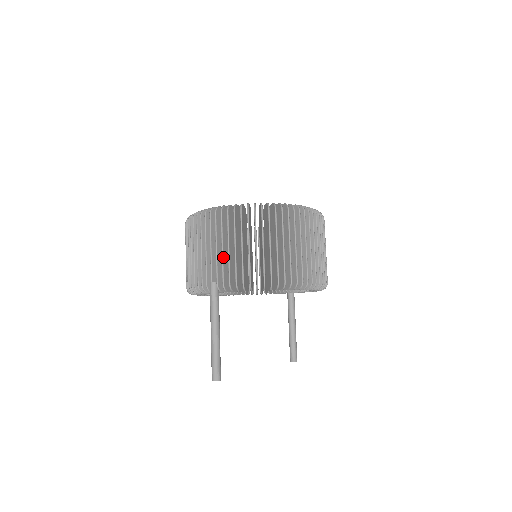
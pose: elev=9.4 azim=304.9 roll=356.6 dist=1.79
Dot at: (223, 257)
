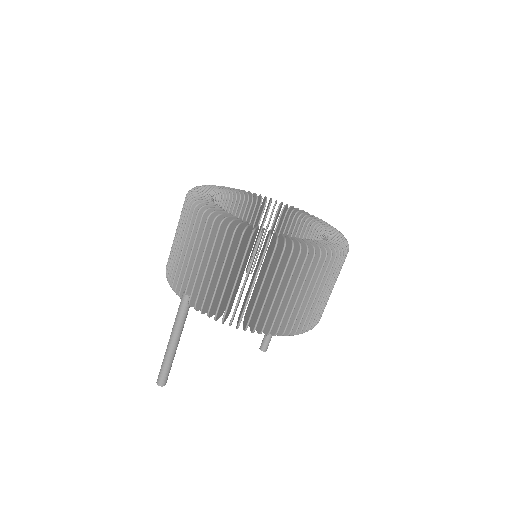
Dot at: (204, 277)
